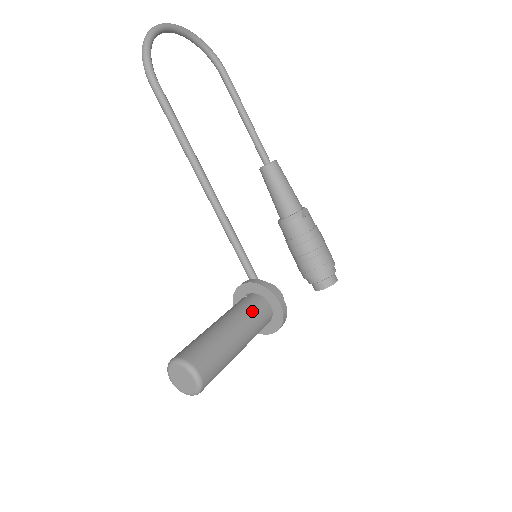
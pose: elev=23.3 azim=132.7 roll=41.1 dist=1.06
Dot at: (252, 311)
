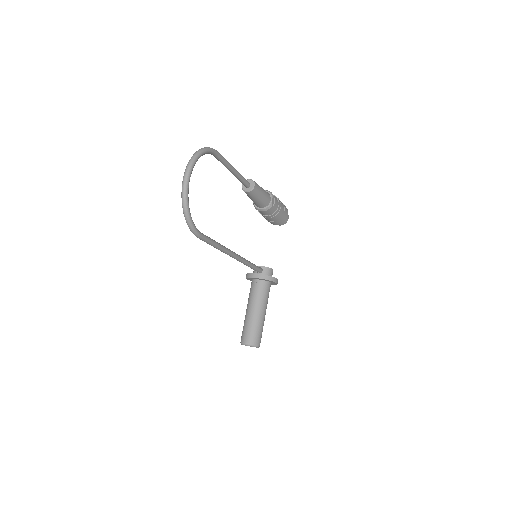
Dot at: (266, 295)
